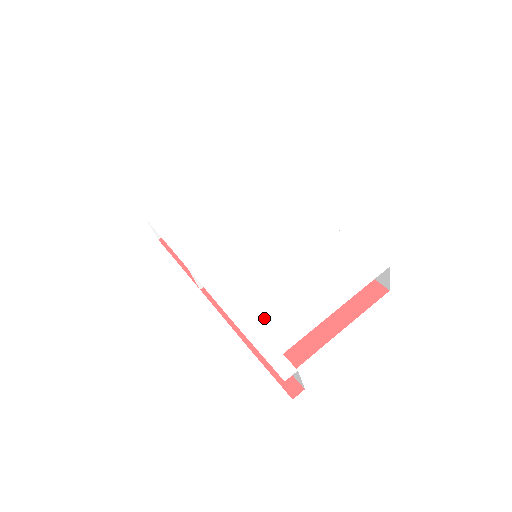
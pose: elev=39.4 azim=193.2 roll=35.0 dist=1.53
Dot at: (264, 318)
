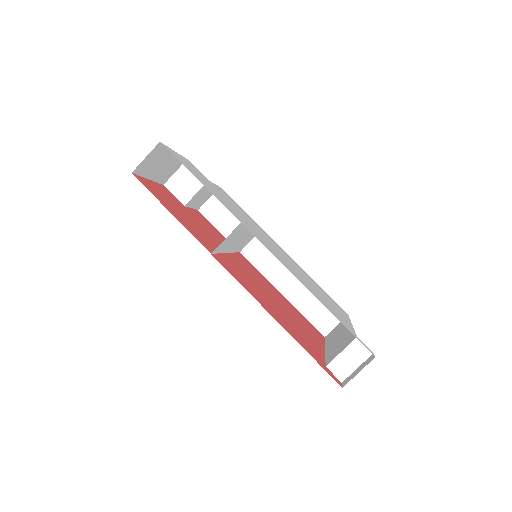
Dot at: occluded
